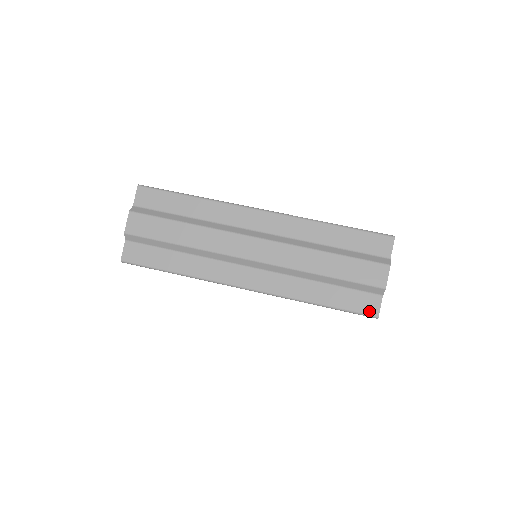
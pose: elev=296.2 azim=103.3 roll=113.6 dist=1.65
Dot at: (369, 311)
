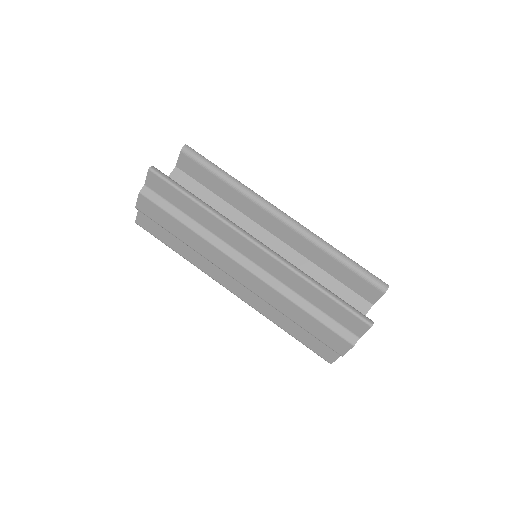
Dot at: (325, 357)
